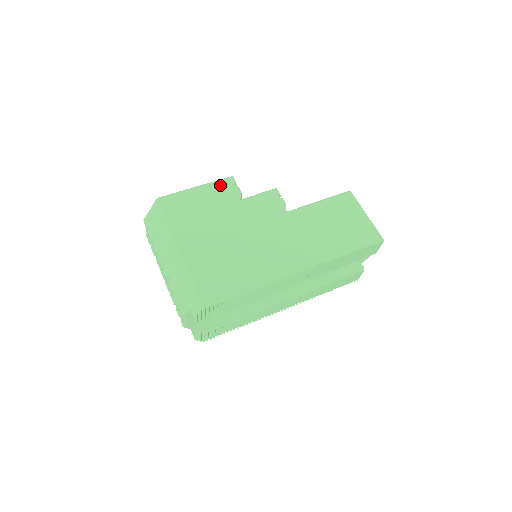
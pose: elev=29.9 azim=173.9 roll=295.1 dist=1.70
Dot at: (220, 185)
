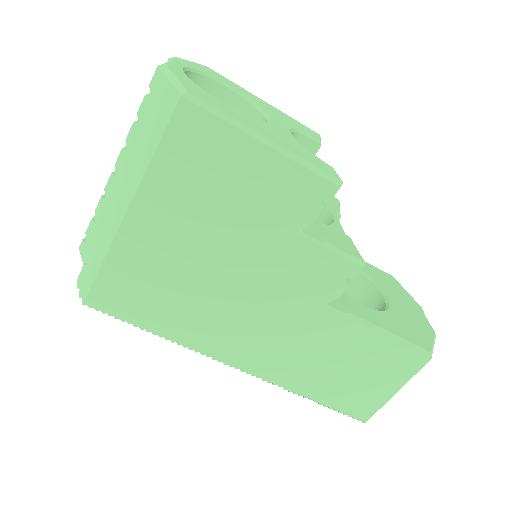
Dot at: (303, 181)
